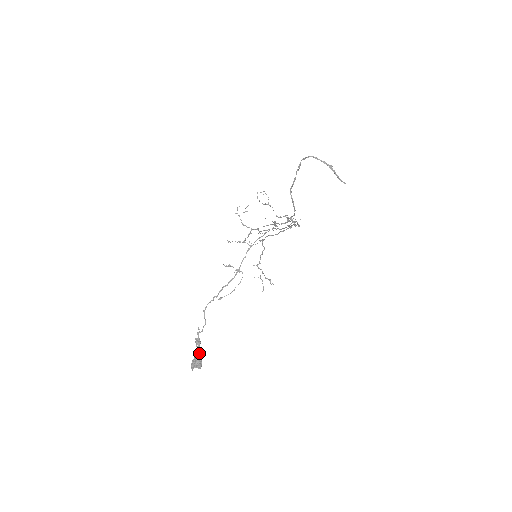
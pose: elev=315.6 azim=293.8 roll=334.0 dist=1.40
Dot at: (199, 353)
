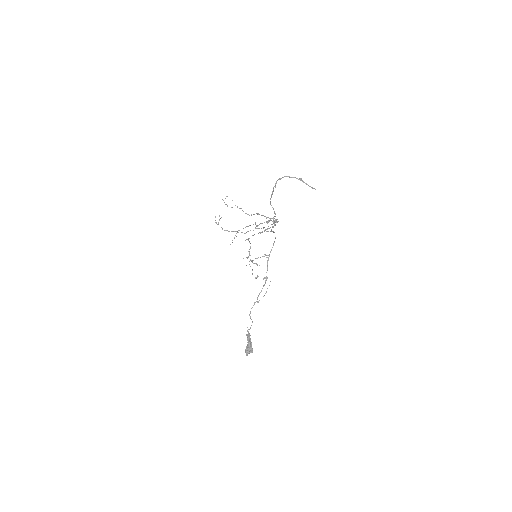
Dot at: (249, 343)
